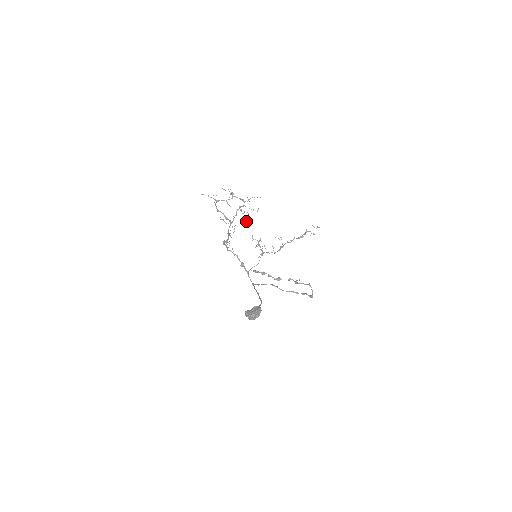
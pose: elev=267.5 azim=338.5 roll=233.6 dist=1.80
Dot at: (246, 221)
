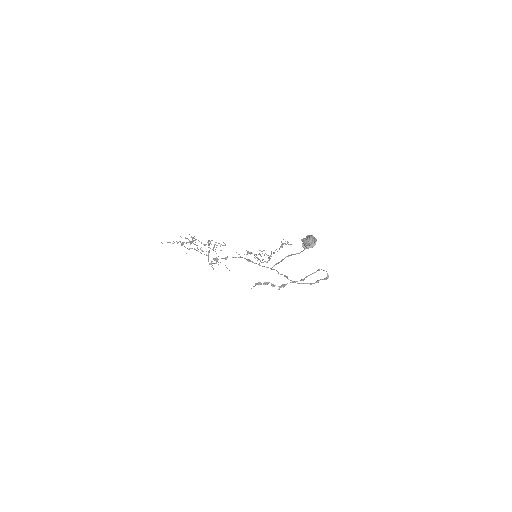
Dot at: (221, 250)
